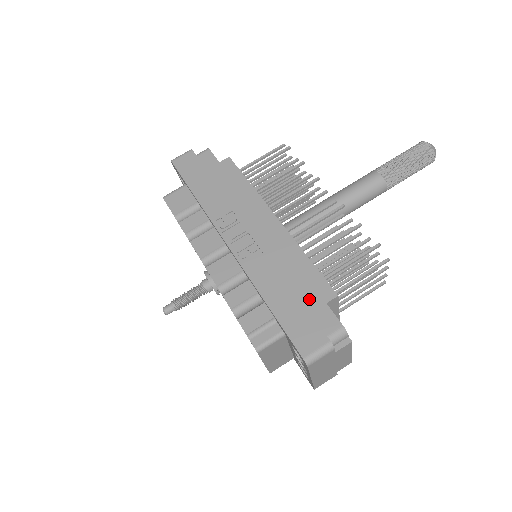
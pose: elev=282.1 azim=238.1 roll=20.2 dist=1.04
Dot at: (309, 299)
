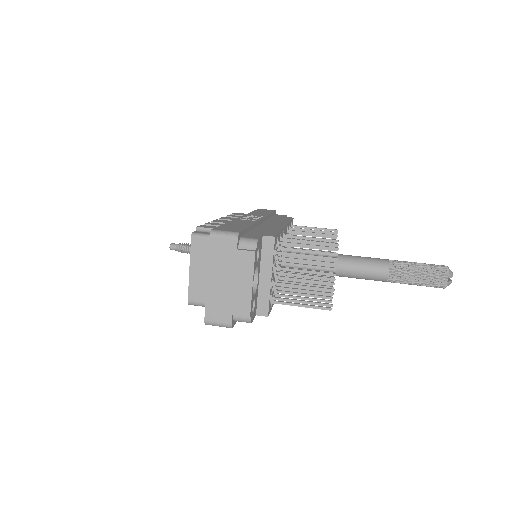
Dot at: (255, 233)
